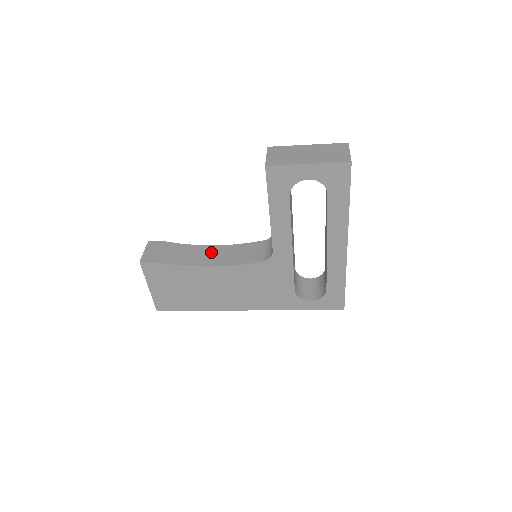
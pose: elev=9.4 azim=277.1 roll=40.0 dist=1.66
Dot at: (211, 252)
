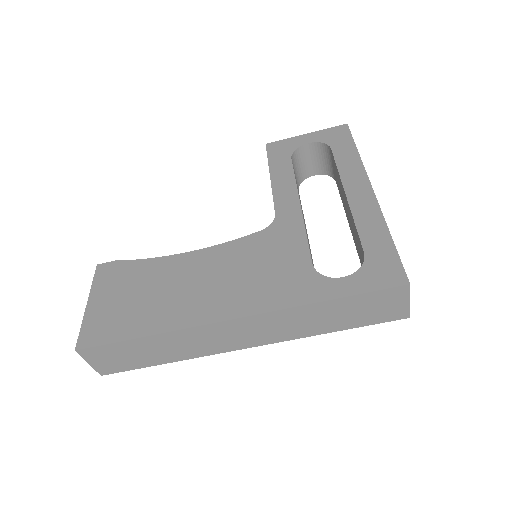
Dot at: occluded
